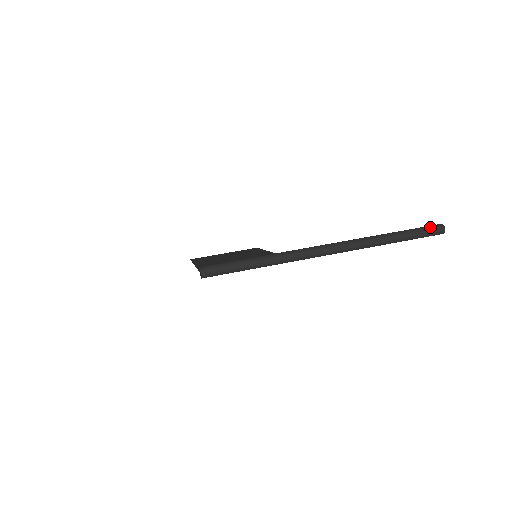
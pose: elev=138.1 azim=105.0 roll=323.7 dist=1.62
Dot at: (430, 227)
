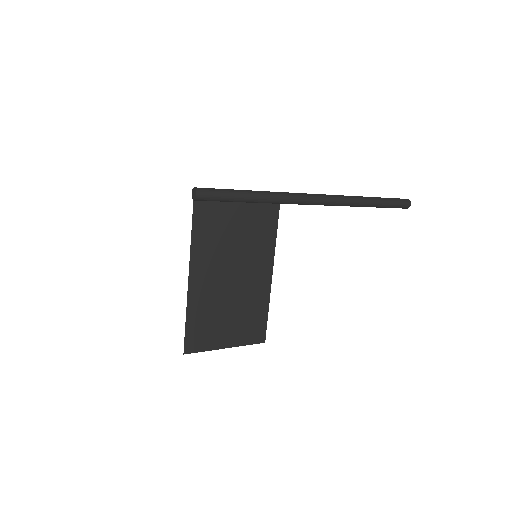
Dot at: occluded
